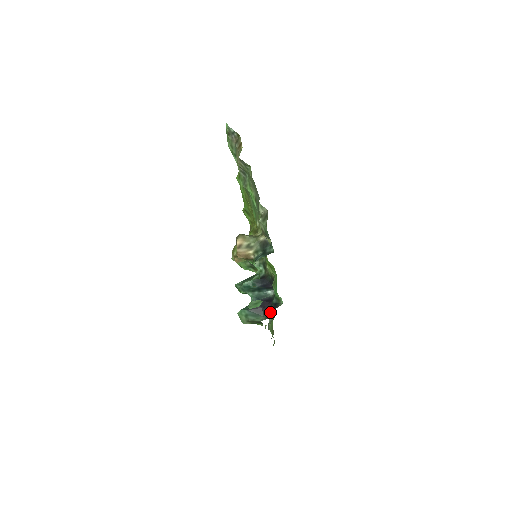
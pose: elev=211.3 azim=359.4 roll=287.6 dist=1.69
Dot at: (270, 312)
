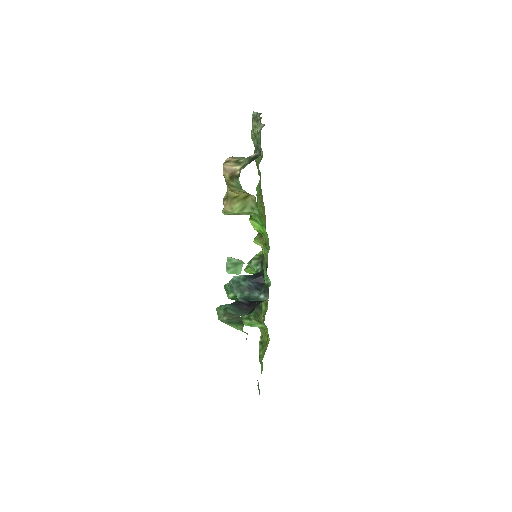
Dot at: (255, 307)
